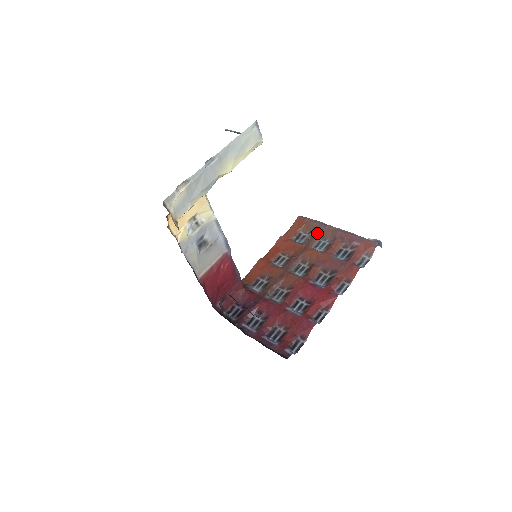
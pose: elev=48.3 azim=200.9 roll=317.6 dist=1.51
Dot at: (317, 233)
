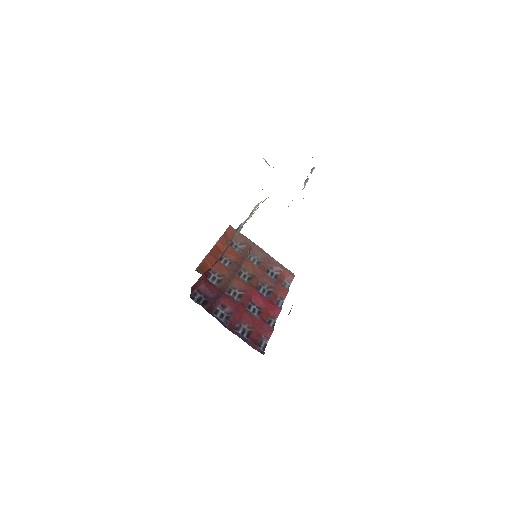
Dot at: (249, 248)
